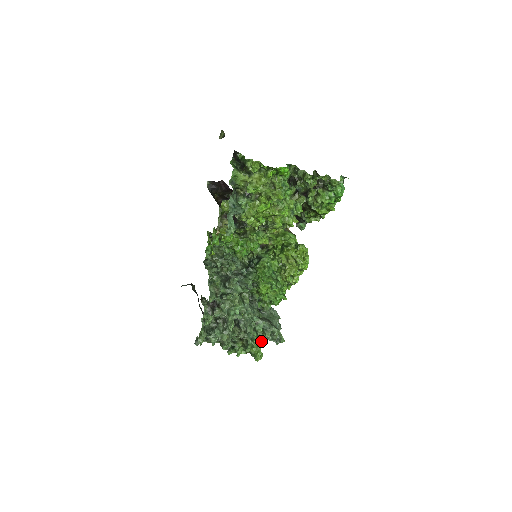
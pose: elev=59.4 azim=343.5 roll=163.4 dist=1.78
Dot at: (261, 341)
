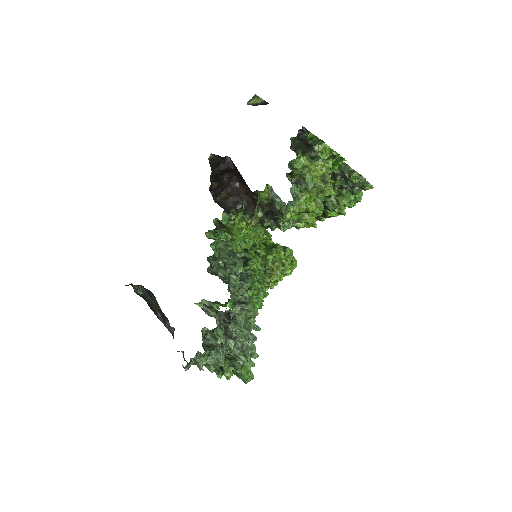
Dot at: occluded
